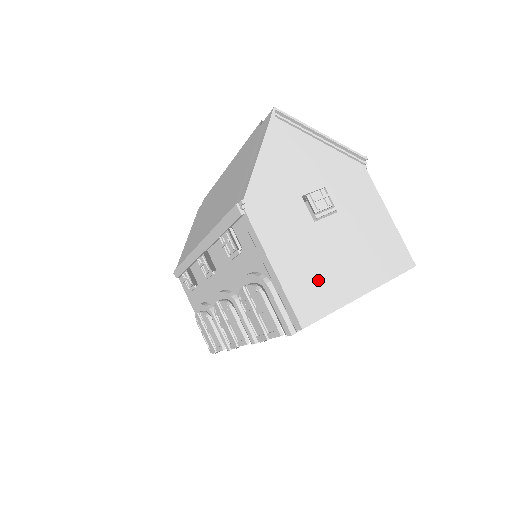
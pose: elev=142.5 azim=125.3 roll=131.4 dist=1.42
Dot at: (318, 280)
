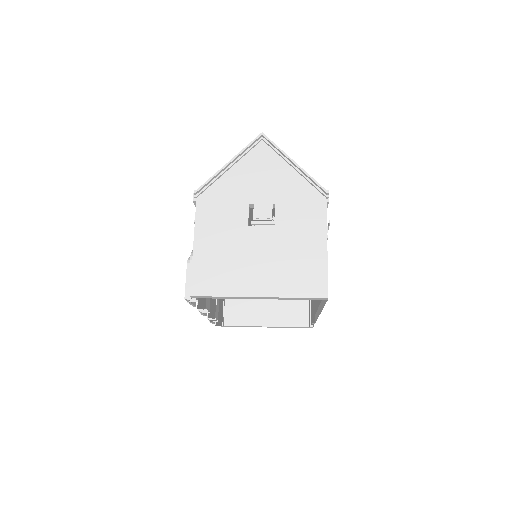
Dot at: (224, 268)
